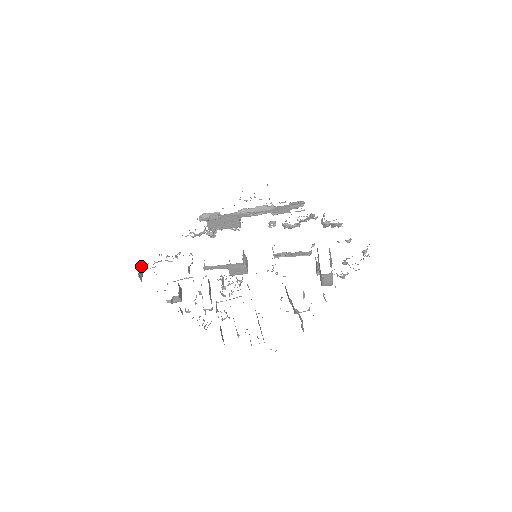
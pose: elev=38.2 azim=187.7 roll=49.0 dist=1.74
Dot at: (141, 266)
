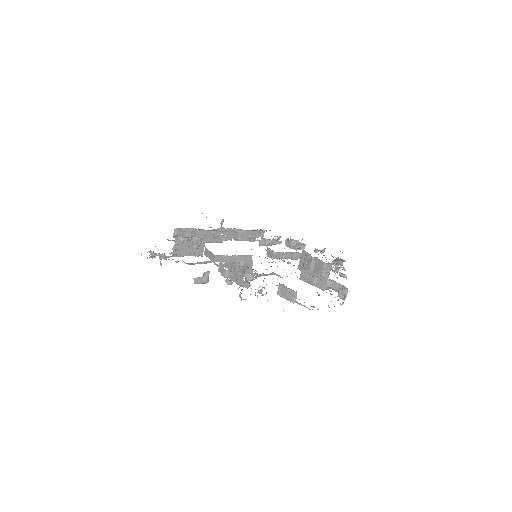
Dot at: occluded
